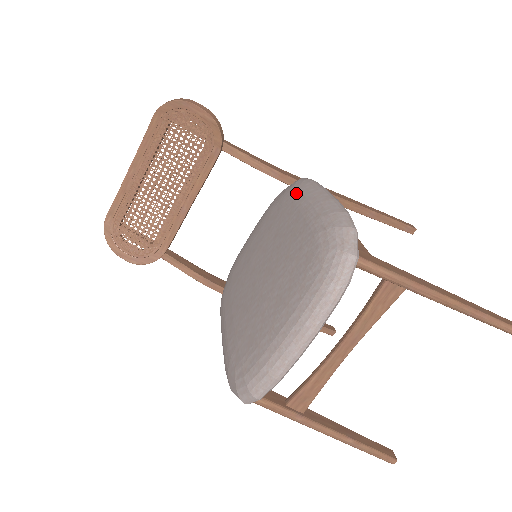
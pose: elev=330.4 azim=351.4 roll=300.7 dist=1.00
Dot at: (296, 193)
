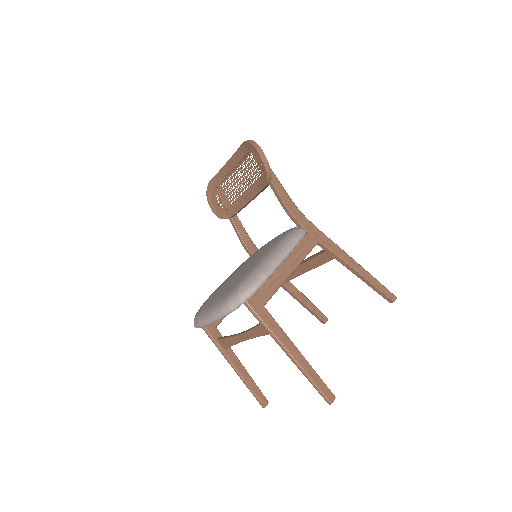
Dot at: (282, 239)
